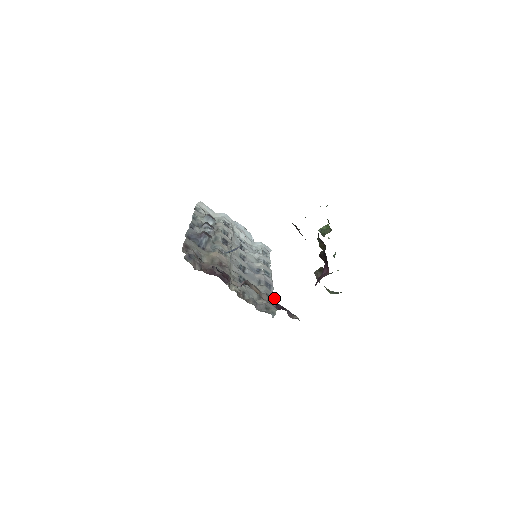
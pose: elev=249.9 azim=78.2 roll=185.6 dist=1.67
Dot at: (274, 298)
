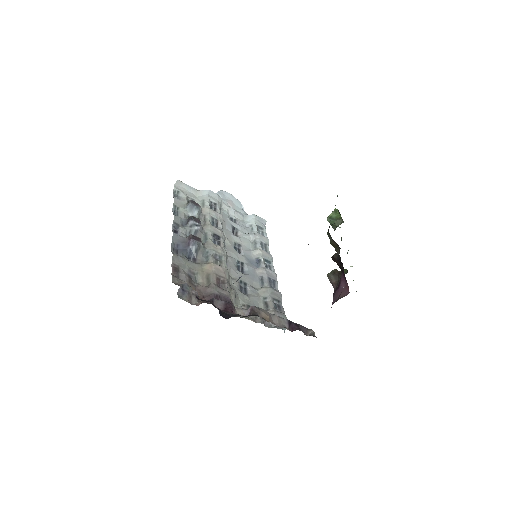
Dot at: (281, 300)
